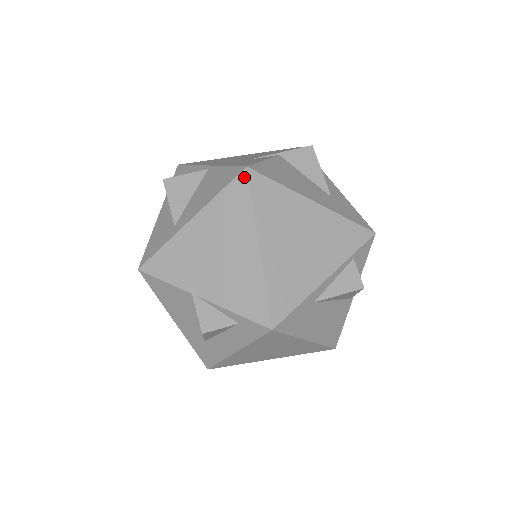
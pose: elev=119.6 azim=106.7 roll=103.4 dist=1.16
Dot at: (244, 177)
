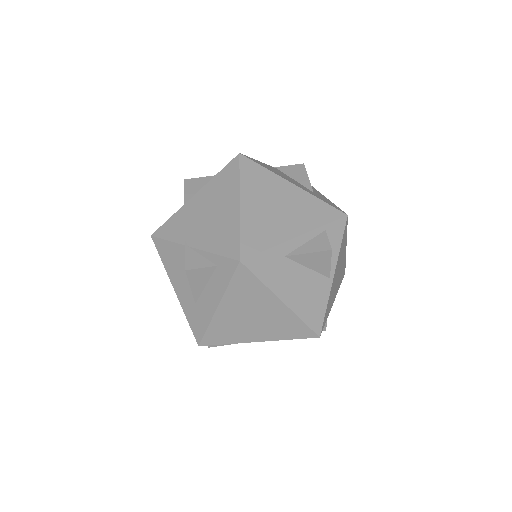
Dot at: (236, 160)
